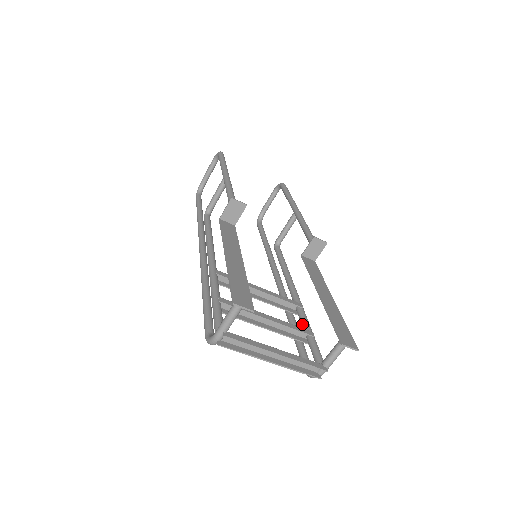
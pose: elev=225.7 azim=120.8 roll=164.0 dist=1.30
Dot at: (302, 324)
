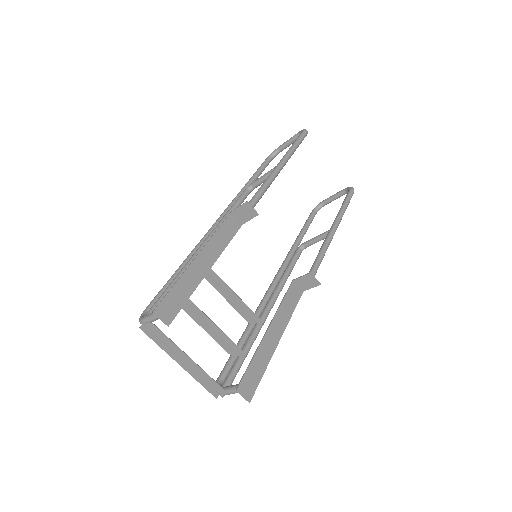
Dot at: occluded
